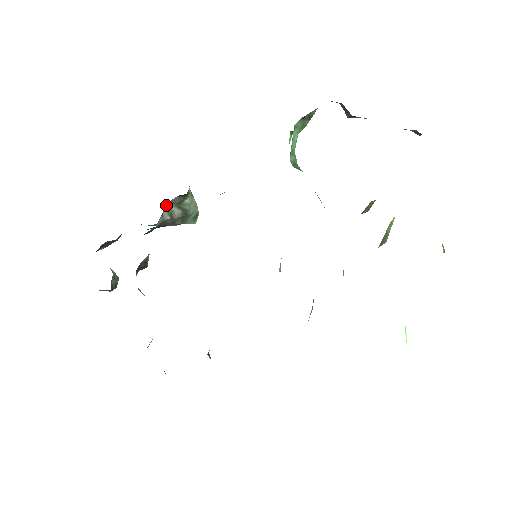
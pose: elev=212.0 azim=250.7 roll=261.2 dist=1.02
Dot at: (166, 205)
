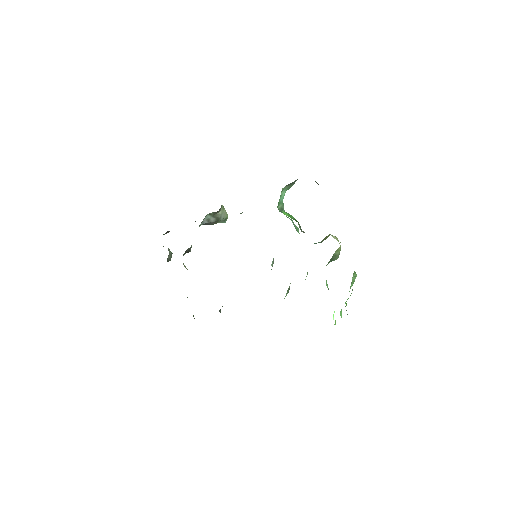
Dot at: (206, 216)
